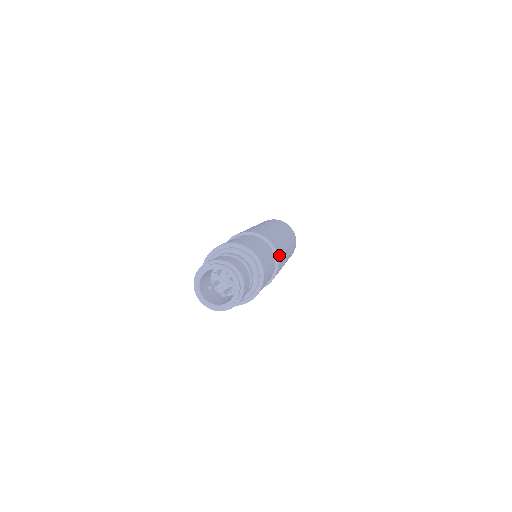
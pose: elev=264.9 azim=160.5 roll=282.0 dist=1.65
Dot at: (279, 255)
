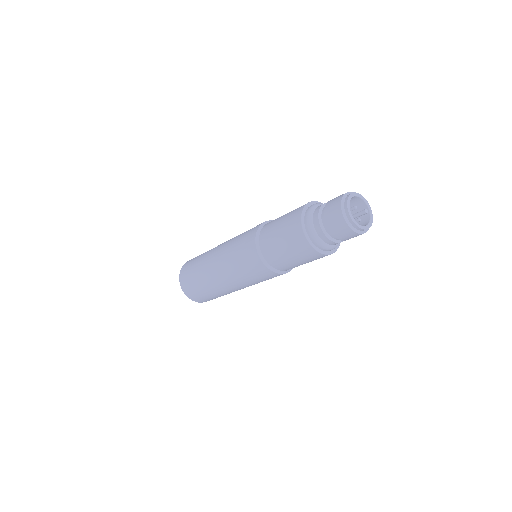
Dot at: occluded
